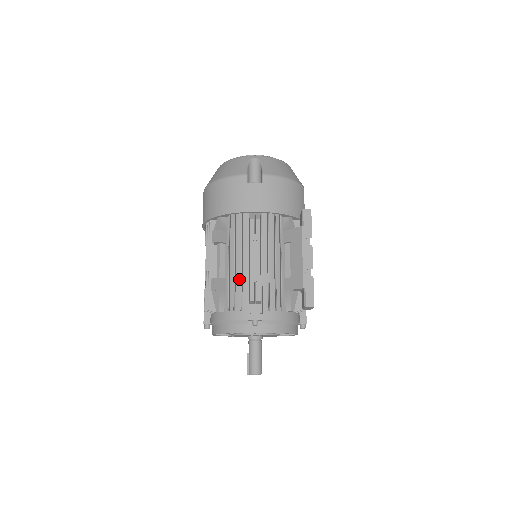
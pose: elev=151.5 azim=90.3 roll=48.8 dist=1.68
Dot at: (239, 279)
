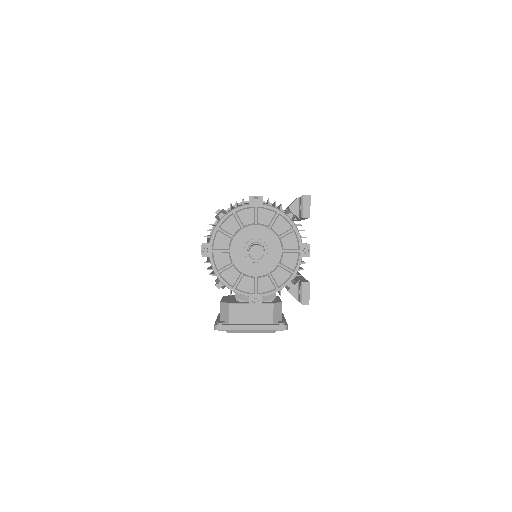
Dot at: occluded
